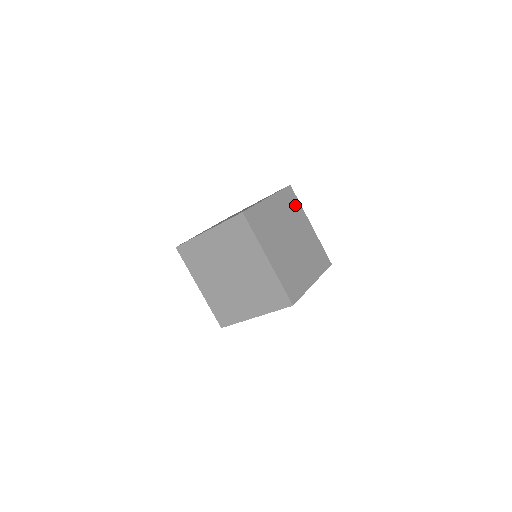
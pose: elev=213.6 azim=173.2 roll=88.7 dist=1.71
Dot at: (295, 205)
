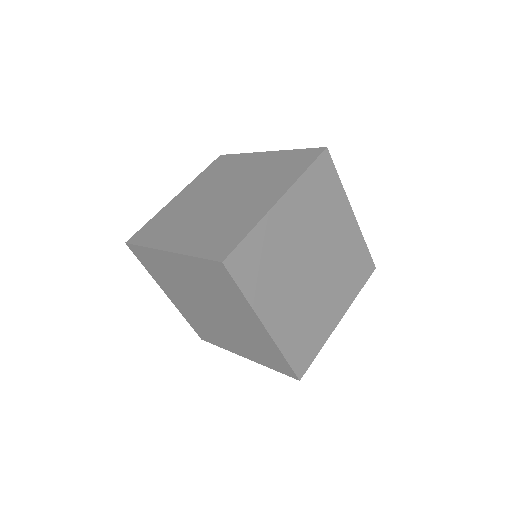
Dot at: (356, 278)
